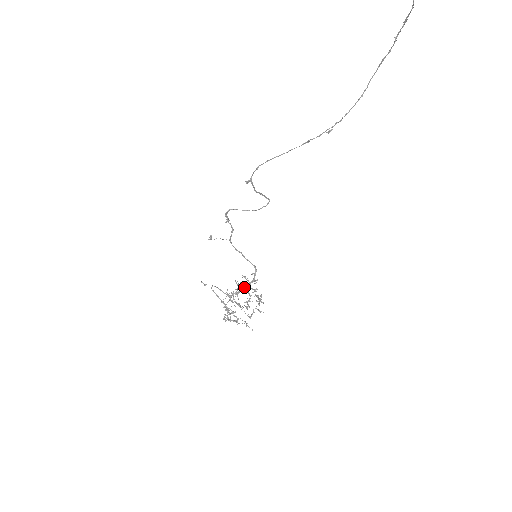
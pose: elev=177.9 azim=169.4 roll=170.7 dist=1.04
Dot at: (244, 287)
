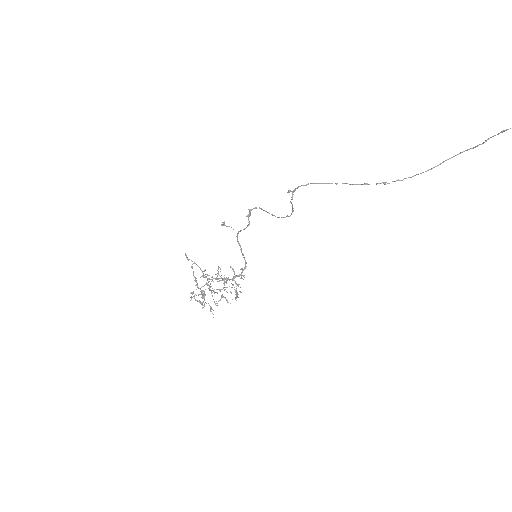
Dot at: occluded
